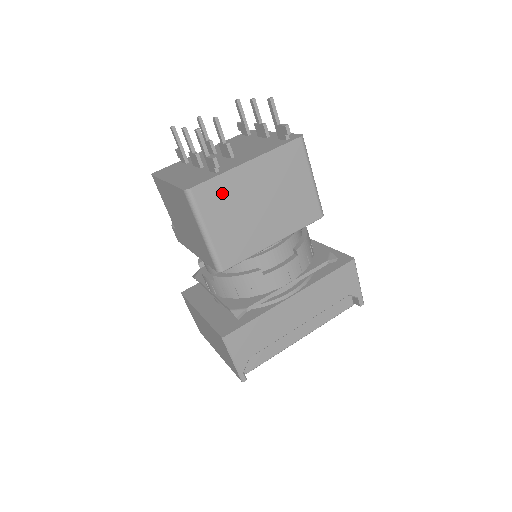
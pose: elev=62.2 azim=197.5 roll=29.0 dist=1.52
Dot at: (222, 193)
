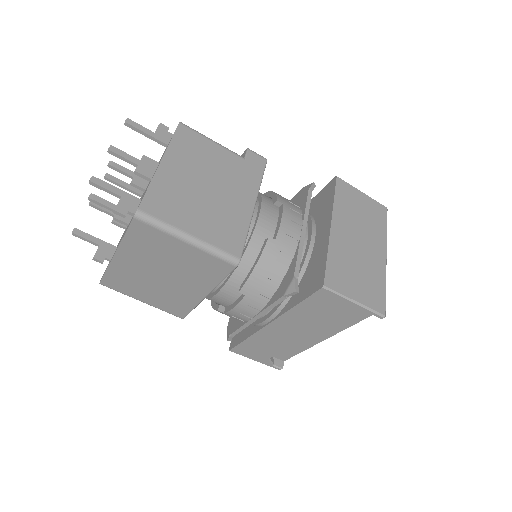
Dot at: (123, 279)
